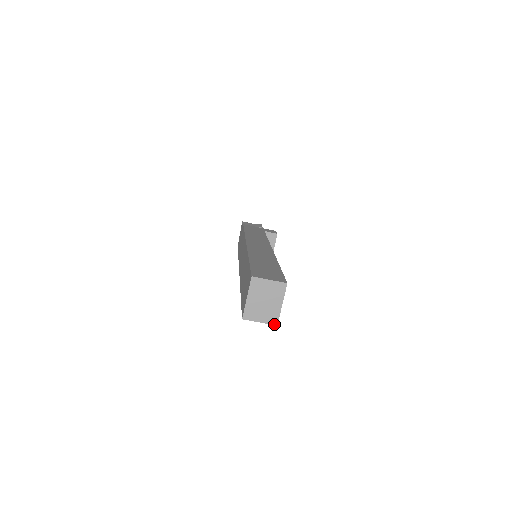
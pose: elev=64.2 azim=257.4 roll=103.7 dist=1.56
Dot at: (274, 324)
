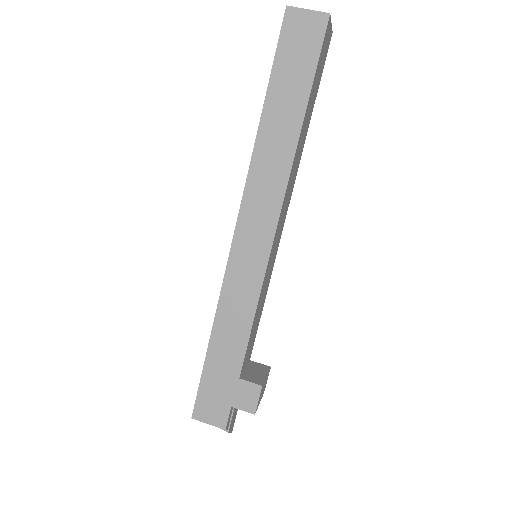
Dot at: (326, 13)
